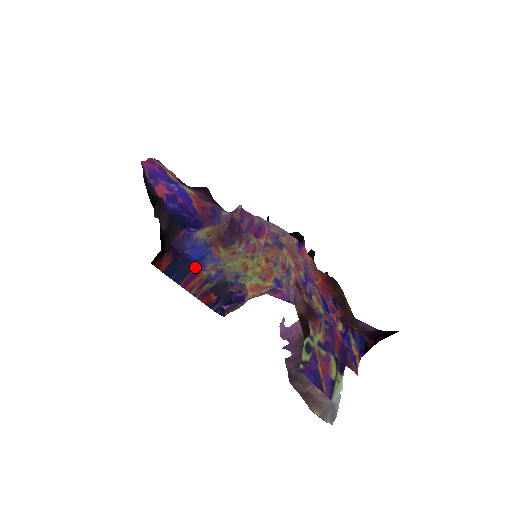
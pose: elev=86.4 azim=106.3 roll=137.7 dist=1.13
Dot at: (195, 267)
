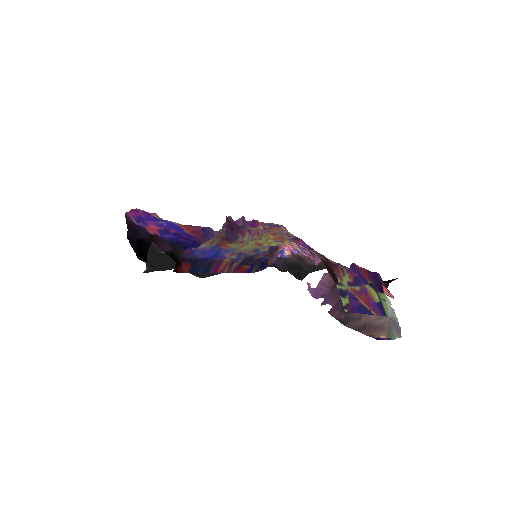
Dot at: (215, 260)
